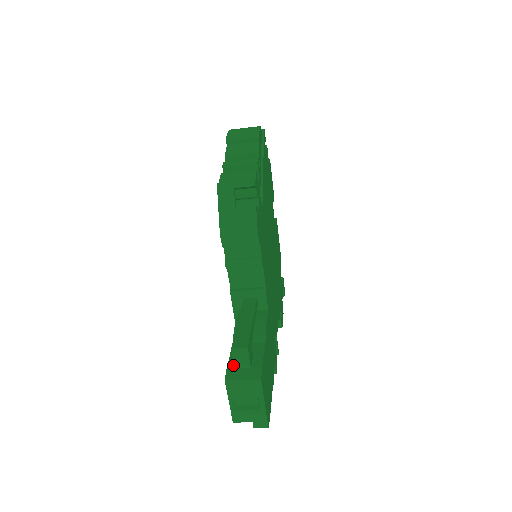
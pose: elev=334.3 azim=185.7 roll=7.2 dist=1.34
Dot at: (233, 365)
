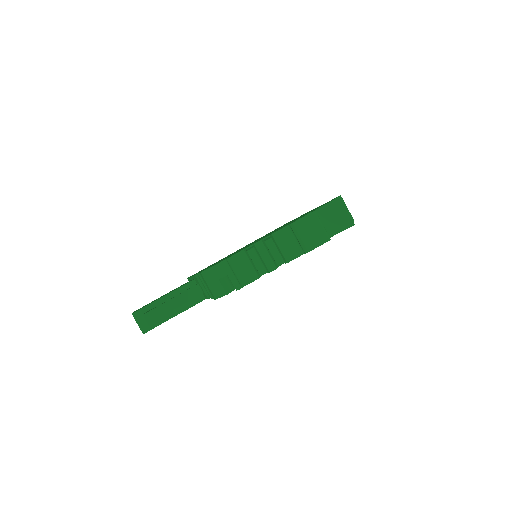
Dot at: (145, 311)
